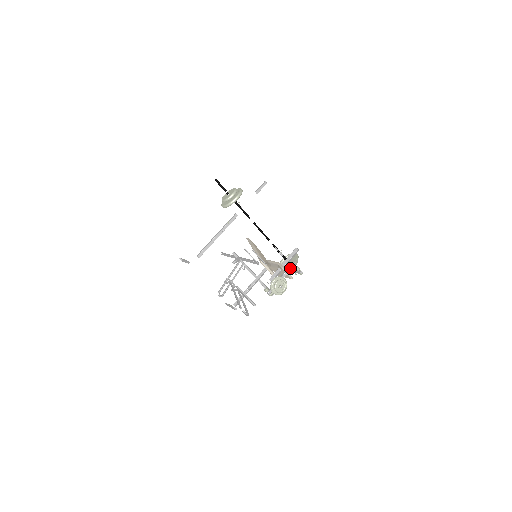
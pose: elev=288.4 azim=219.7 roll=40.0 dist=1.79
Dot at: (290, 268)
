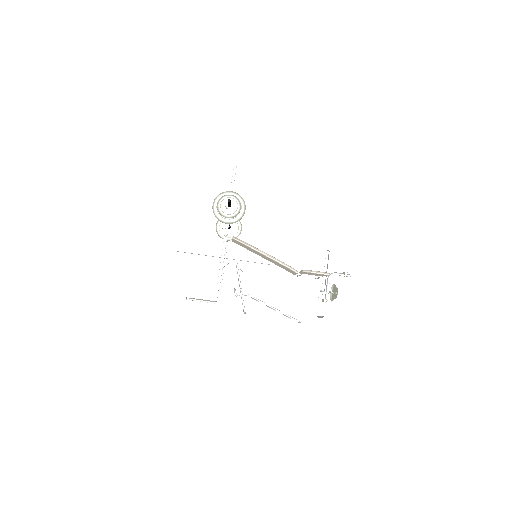
Dot at: (237, 235)
